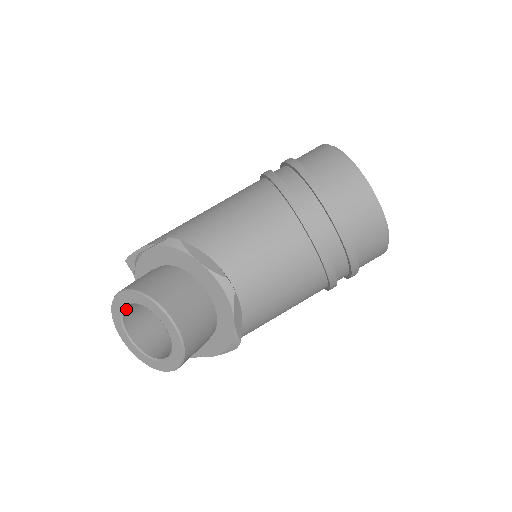
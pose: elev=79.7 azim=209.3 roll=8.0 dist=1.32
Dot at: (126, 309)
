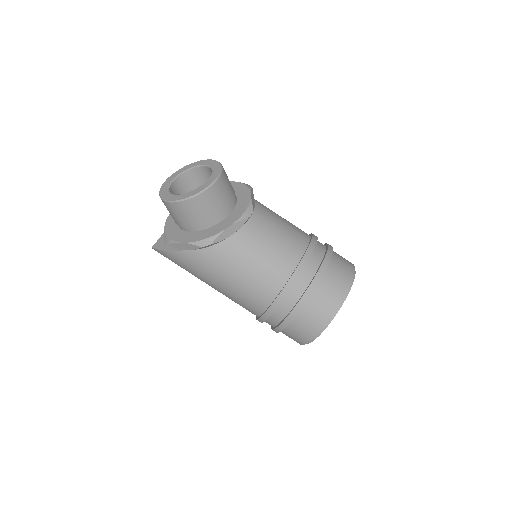
Dot at: (193, 171)
